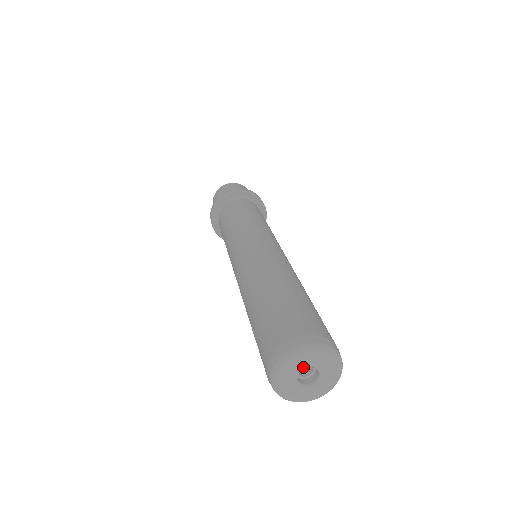
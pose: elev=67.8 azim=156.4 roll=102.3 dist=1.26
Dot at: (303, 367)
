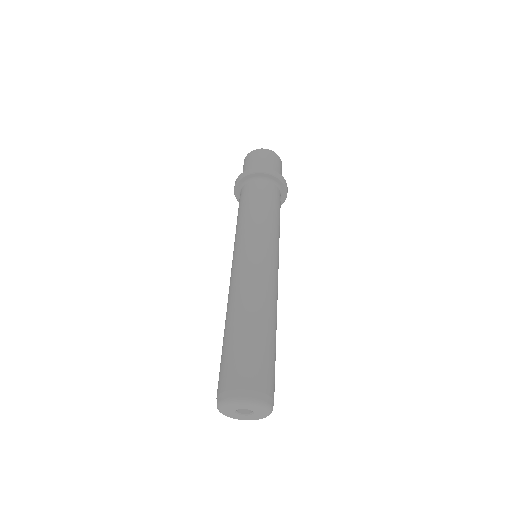
Dot at: (238, 408)
